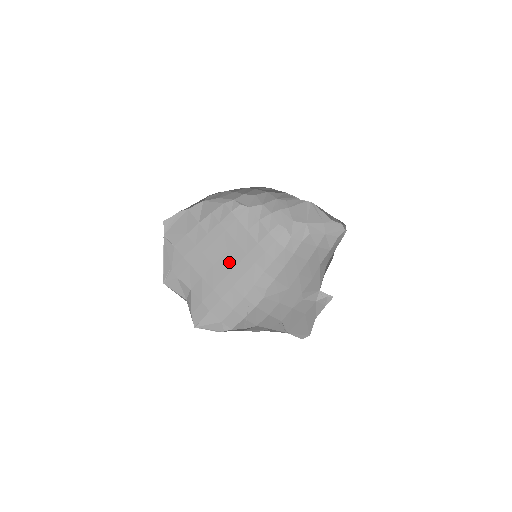
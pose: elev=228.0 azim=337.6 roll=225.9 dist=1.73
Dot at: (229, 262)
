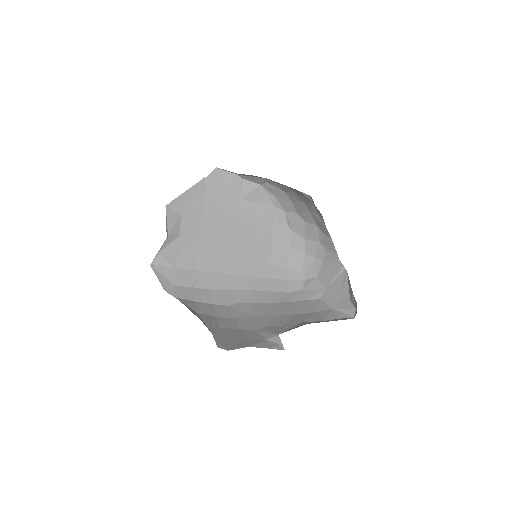
Dot at: (232, 252)
